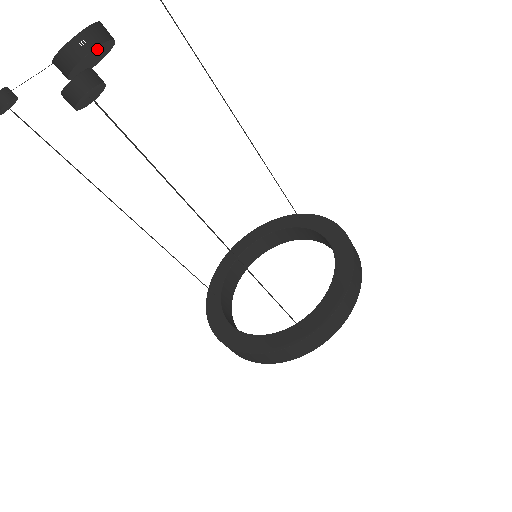
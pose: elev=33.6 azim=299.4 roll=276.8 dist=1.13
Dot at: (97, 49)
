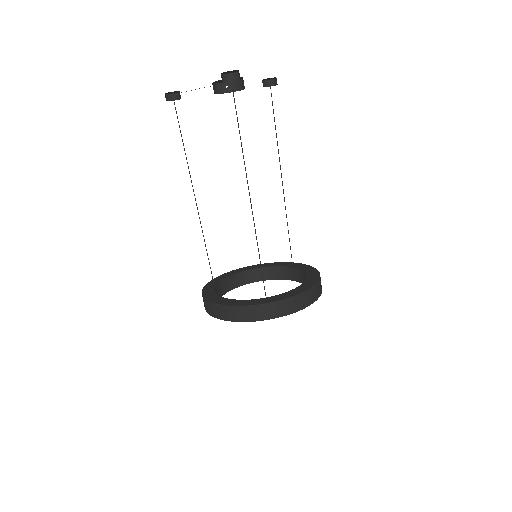
Dot at: (233, 91)
